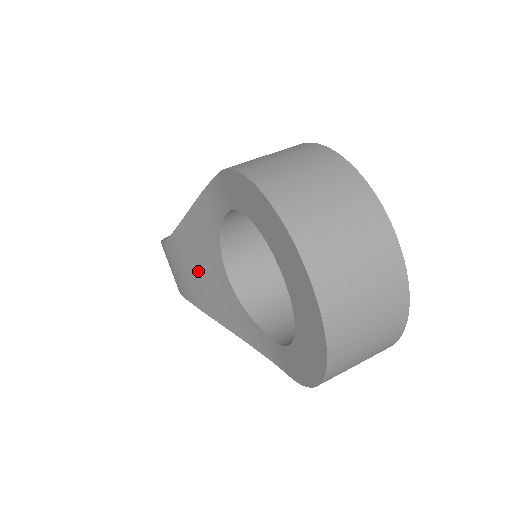
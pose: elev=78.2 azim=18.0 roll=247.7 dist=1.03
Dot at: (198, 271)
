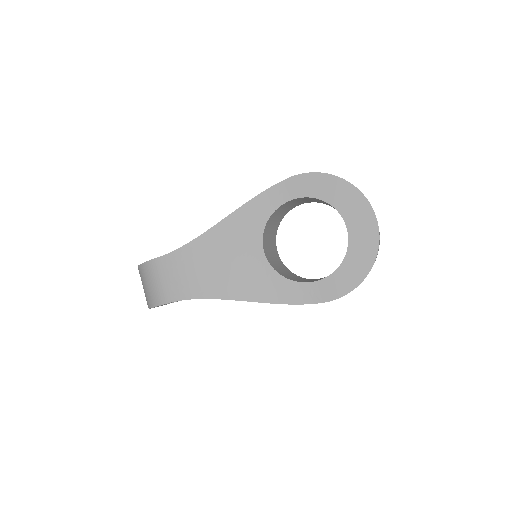
Dot at: (225, 261)
